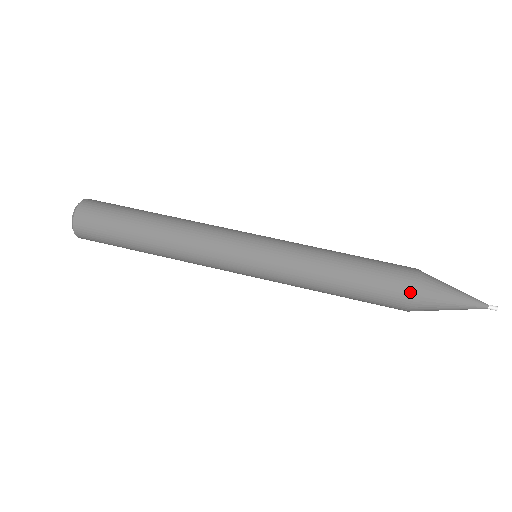
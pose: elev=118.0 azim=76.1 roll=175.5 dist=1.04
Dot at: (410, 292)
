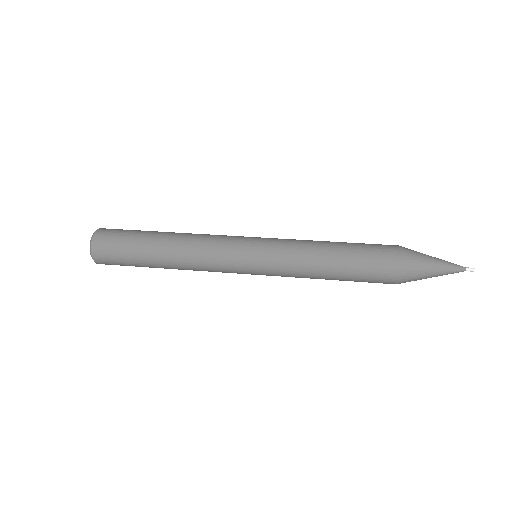
Dot at: (394, 271)
